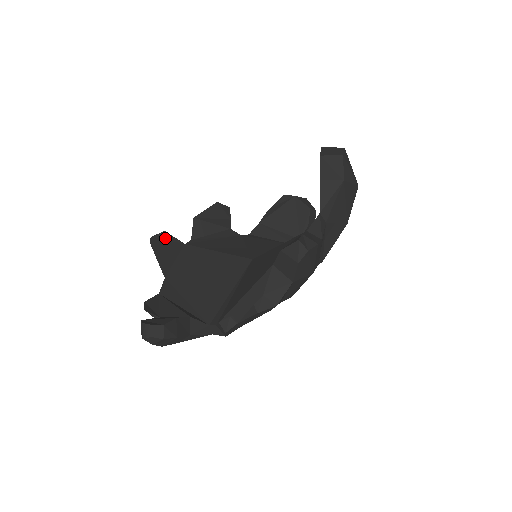
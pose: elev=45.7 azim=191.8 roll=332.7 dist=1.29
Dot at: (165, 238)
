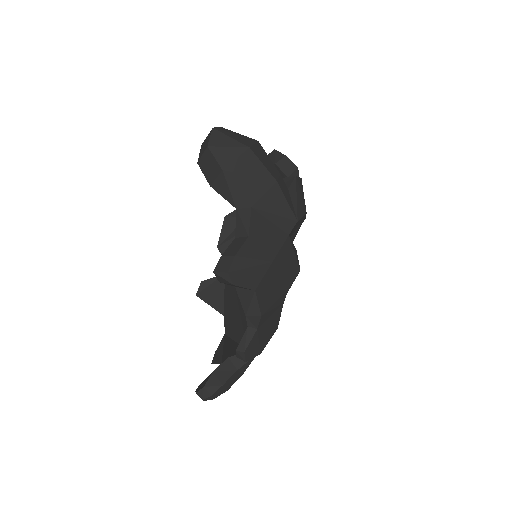
Dot at: (206, 285)
